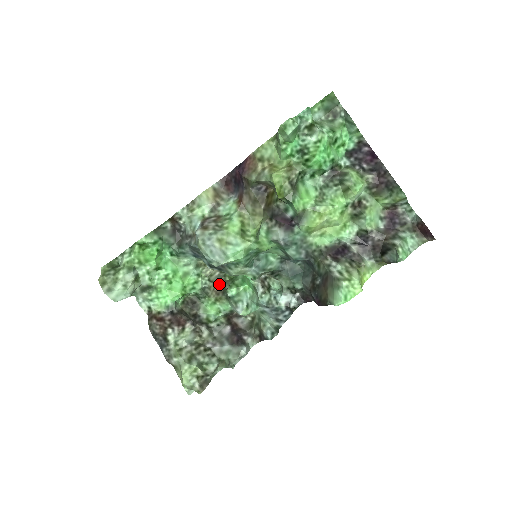
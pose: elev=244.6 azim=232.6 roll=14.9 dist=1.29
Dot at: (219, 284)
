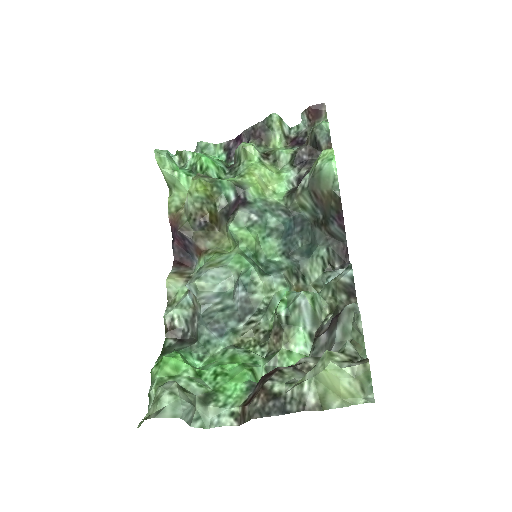
Dot at: (271, 334)
